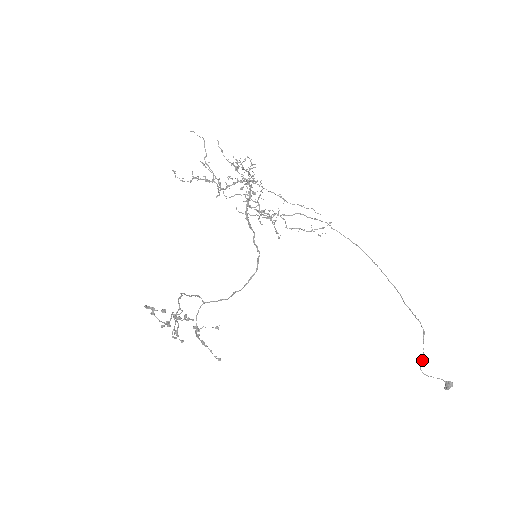
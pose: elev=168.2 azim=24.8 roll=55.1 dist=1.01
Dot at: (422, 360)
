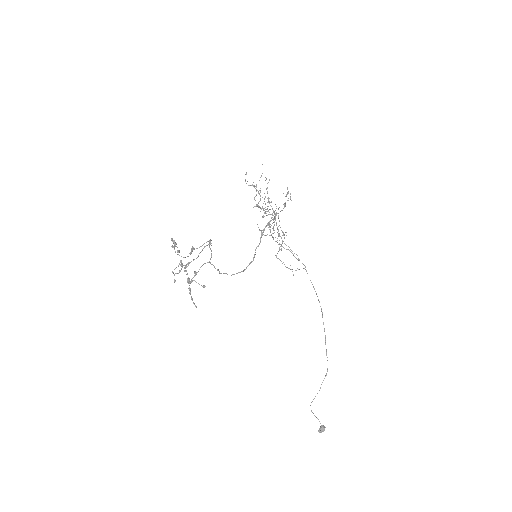
Dot at: occluded
